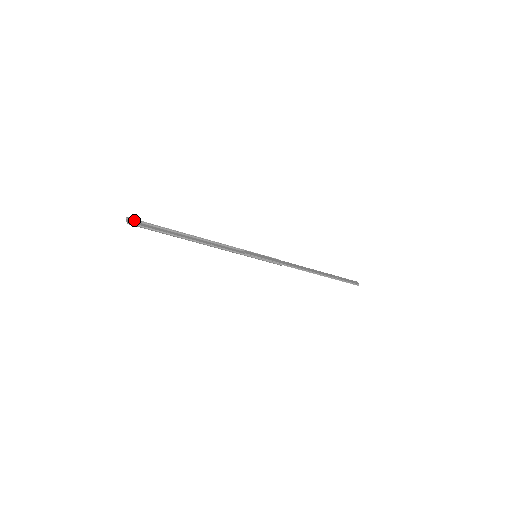
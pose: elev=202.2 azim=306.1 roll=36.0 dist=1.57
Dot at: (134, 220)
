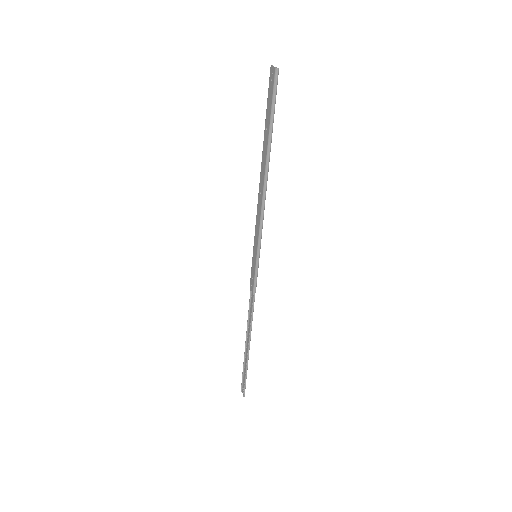
Dot at: (270, 77)
